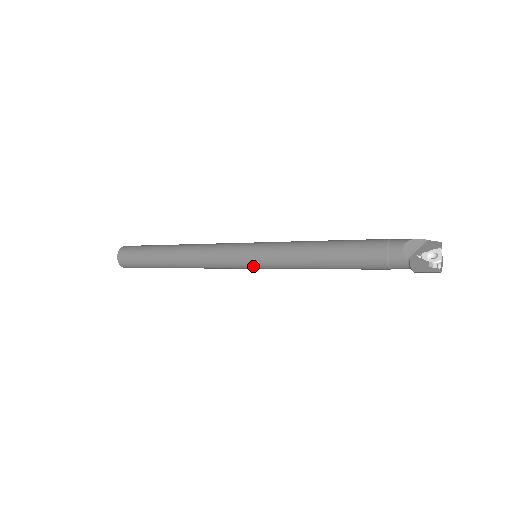
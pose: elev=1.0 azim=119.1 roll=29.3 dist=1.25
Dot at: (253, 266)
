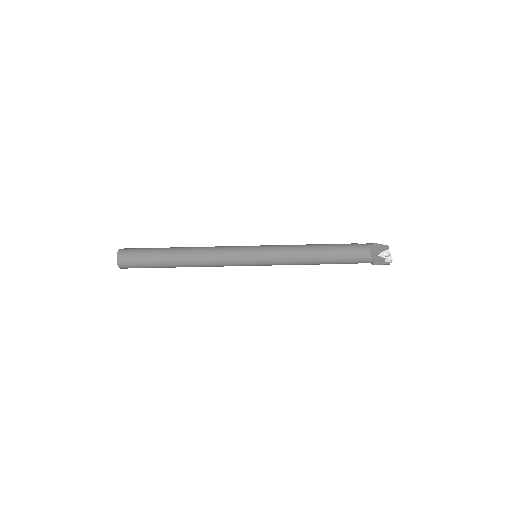
Dot at: (257, 264)
